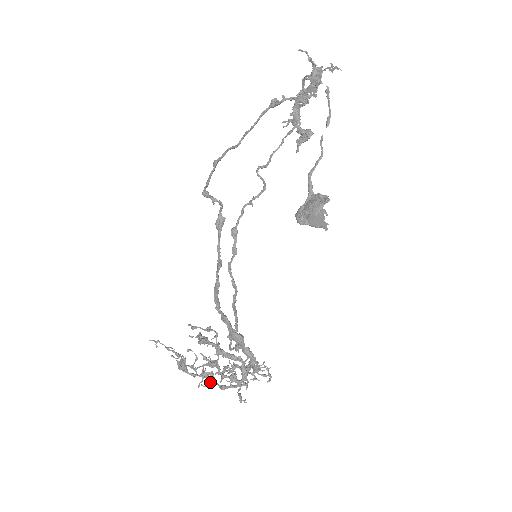
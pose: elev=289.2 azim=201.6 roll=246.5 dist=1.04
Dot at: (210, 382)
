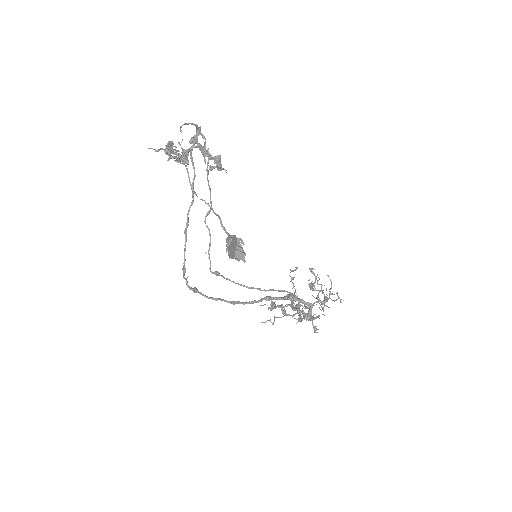
Dot at: (300, 320)
